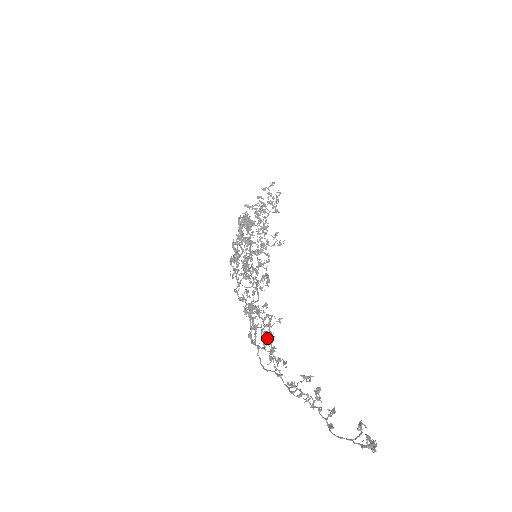
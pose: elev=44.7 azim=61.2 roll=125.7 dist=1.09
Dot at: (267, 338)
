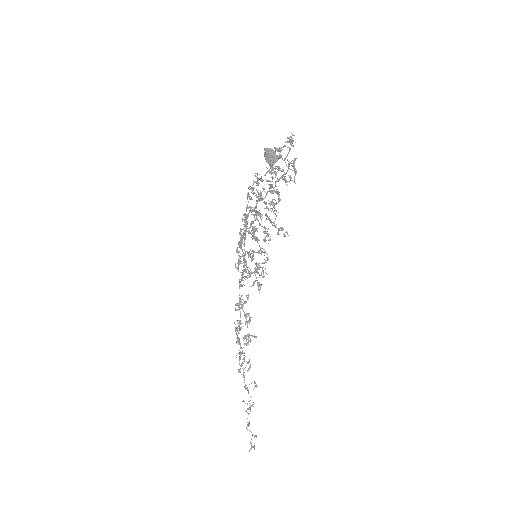
Dot at: (240, 358)
